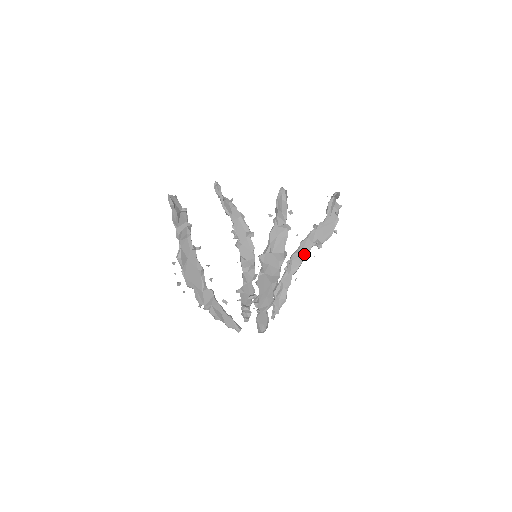
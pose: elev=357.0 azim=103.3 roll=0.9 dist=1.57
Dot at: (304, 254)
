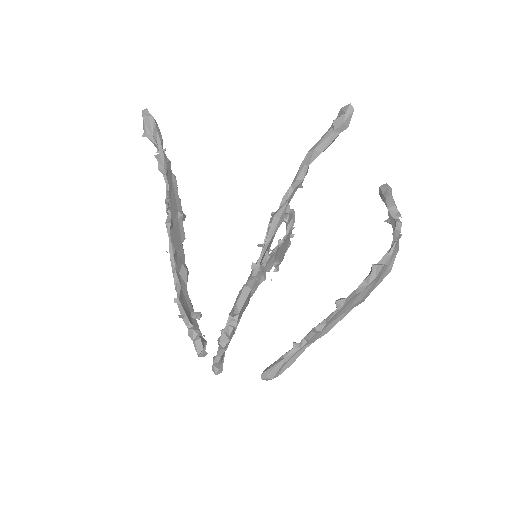
Dot at: occluded
